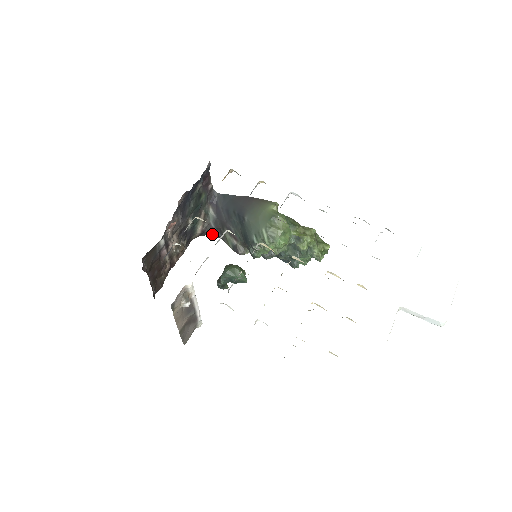
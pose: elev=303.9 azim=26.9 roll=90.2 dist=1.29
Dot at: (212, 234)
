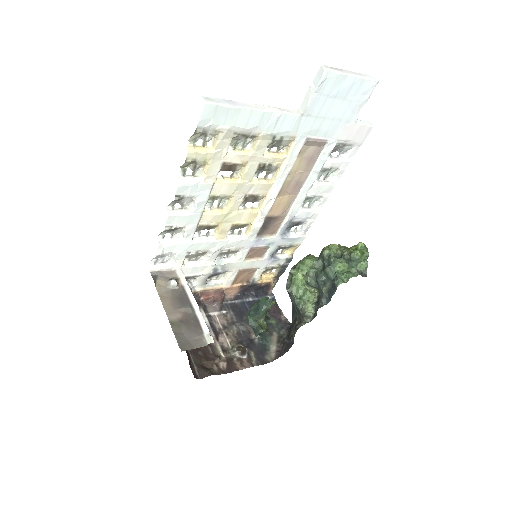
Dot at: (287, 350)
